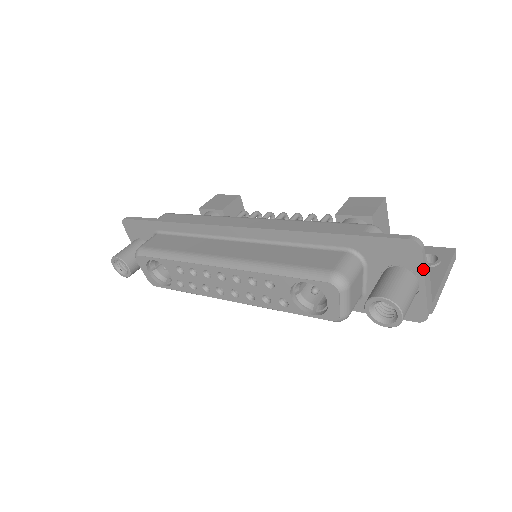
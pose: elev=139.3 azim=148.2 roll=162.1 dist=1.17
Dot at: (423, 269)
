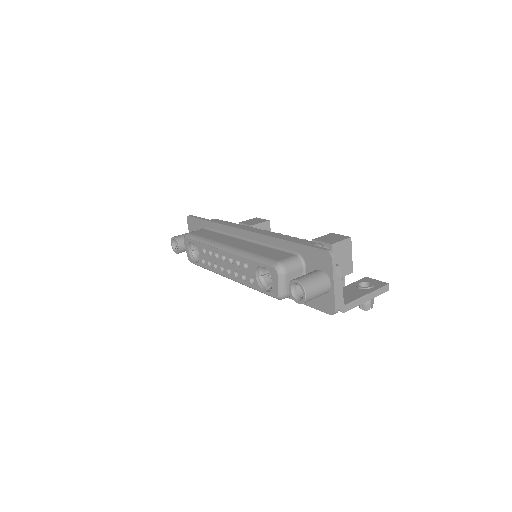
Dot at: (333, 273)
